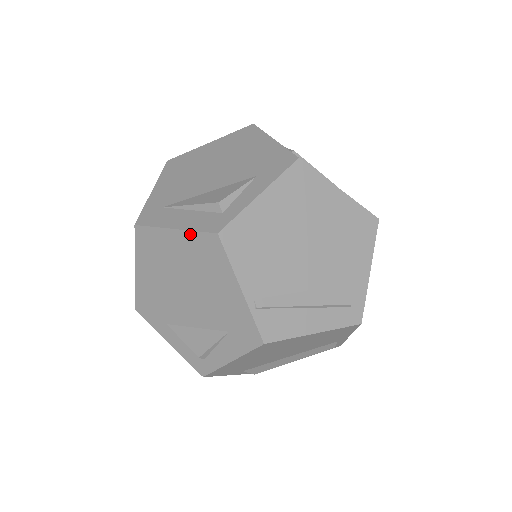
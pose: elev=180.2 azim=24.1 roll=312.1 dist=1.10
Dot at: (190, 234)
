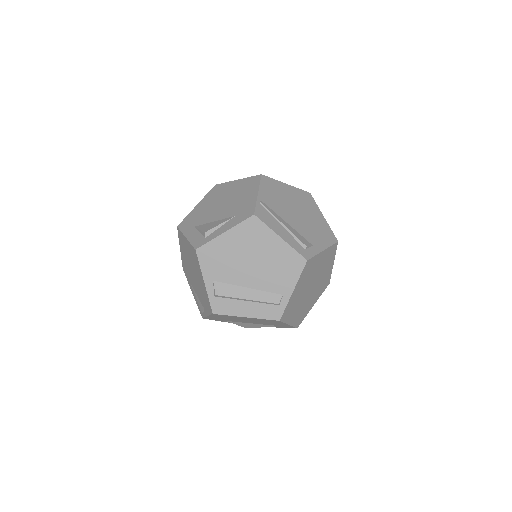
Dot at: (246, 179)
